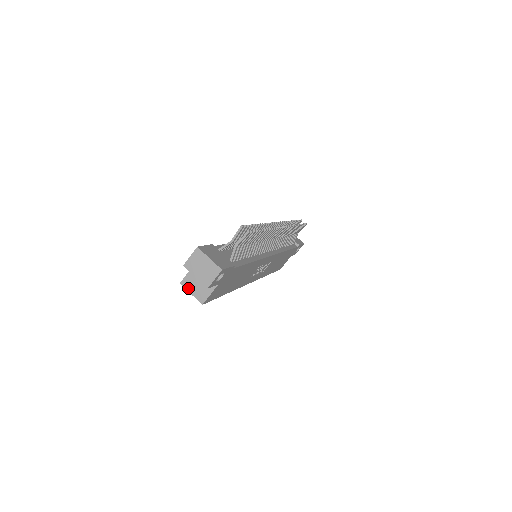
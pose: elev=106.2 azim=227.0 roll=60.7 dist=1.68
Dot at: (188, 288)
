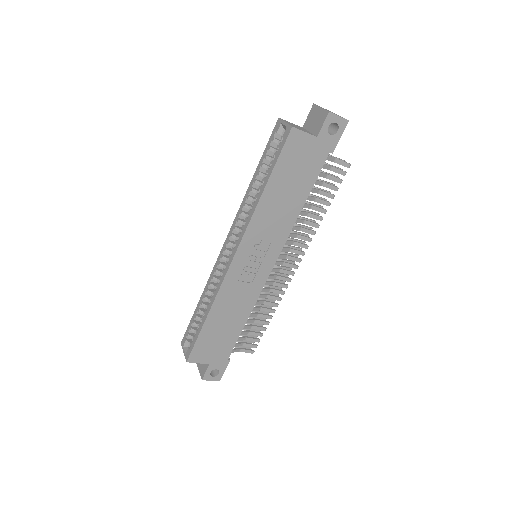
Dot at: (285, 121)
